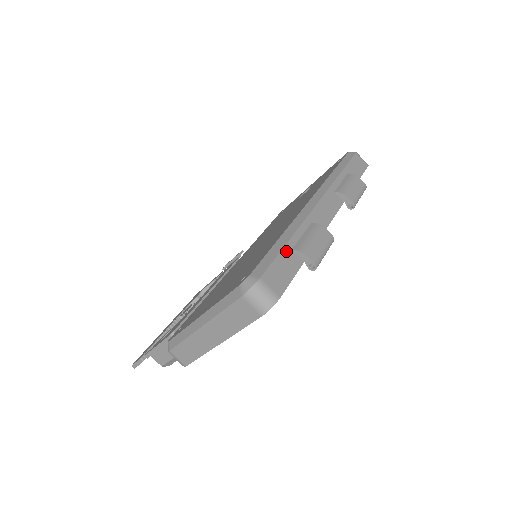
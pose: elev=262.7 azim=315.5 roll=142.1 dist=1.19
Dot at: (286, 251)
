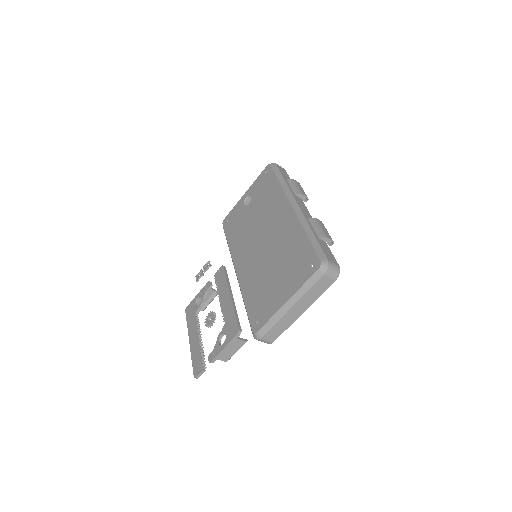
Dot at: (318, 240)
